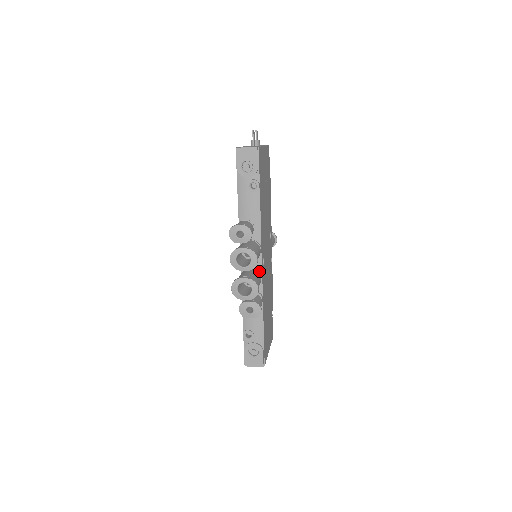
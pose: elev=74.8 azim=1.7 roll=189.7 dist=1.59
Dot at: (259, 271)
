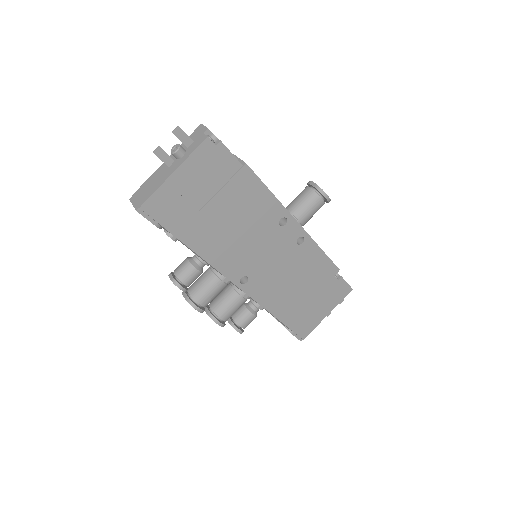
Dot at: (239, 291)
